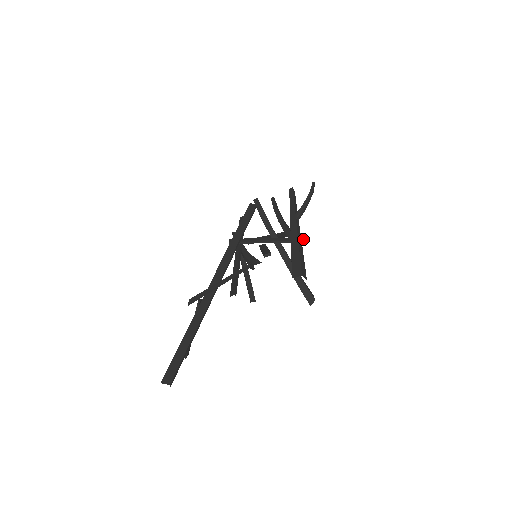
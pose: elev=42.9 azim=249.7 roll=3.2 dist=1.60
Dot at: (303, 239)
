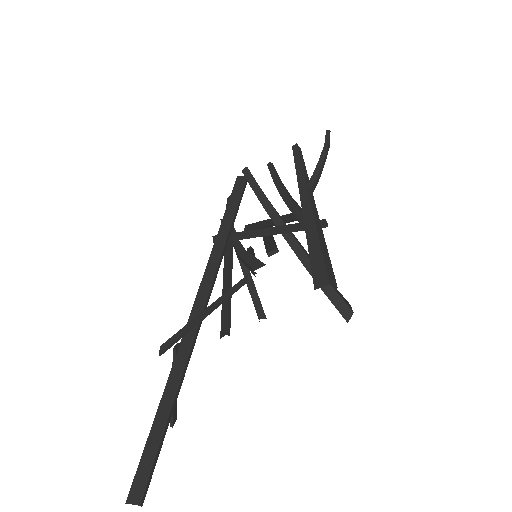
Dot at: (323, 222)
